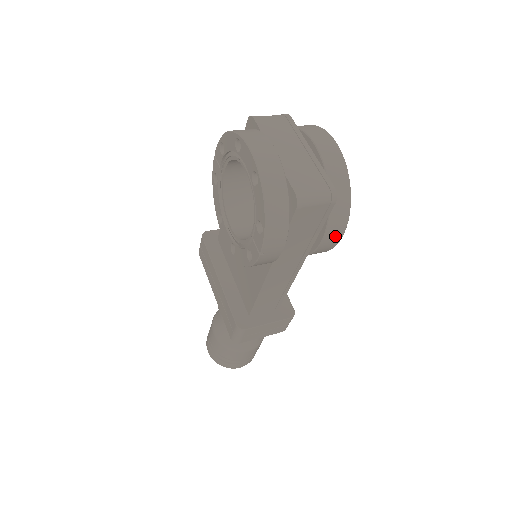
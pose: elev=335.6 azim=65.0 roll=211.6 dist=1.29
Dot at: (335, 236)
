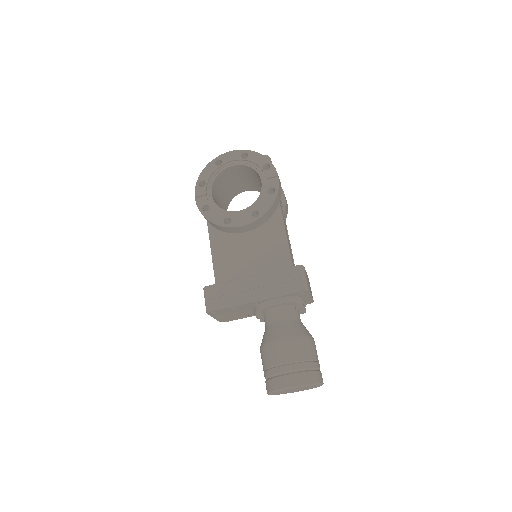
Dot at: occluded
